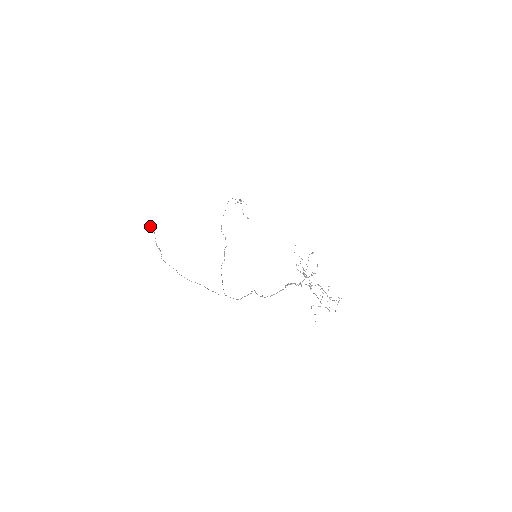
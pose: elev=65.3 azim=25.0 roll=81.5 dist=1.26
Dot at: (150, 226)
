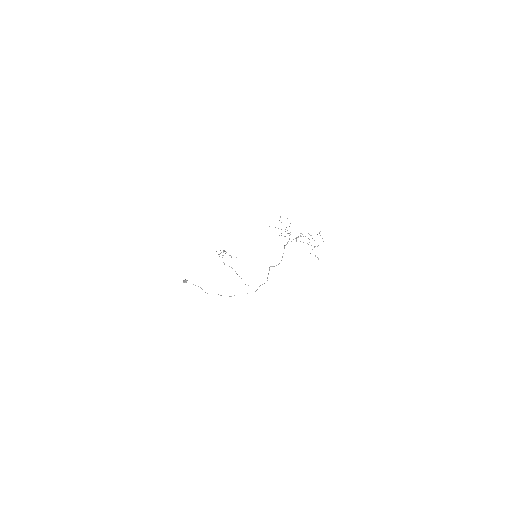
Dot at: (184, 280)
